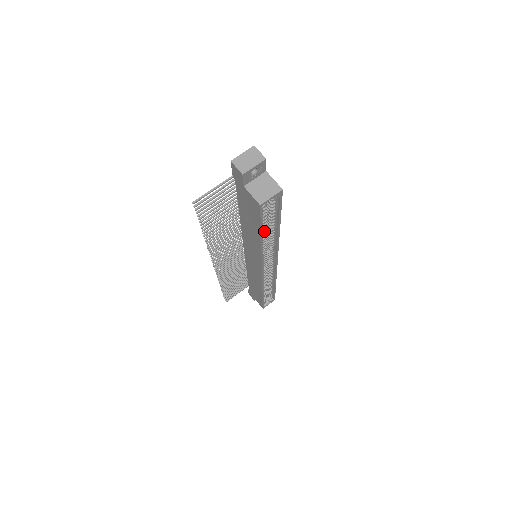
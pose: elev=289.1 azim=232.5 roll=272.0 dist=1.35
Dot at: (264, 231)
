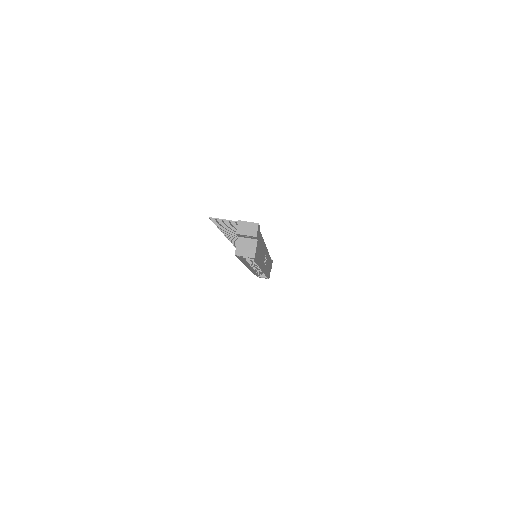
Dot at: (246, 260)
